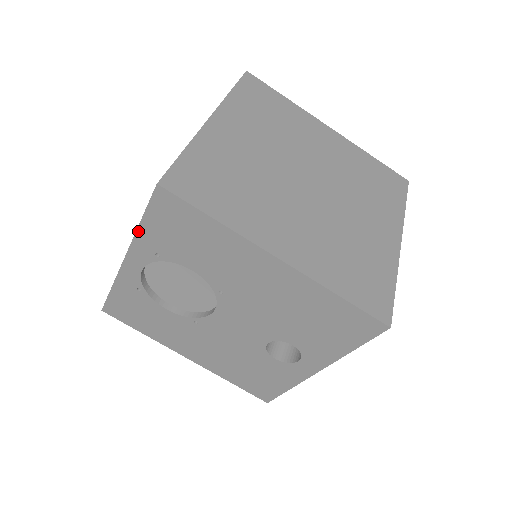
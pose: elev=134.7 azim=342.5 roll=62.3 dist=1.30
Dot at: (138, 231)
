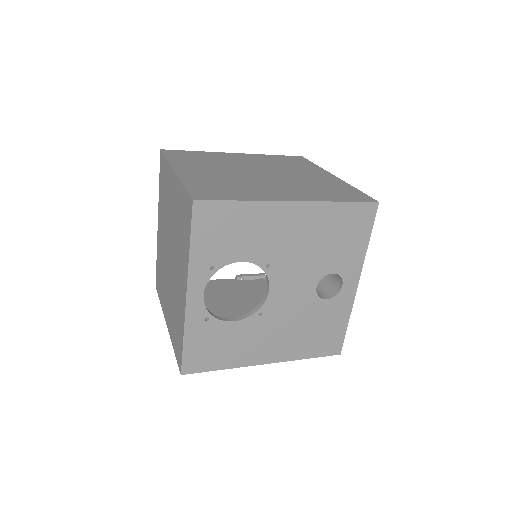
Dot at: (190, 256)
